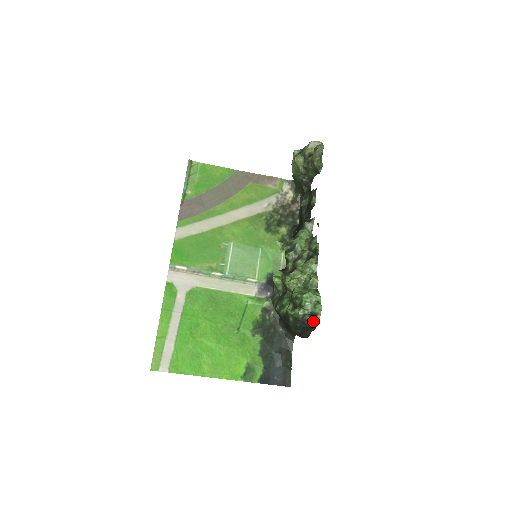
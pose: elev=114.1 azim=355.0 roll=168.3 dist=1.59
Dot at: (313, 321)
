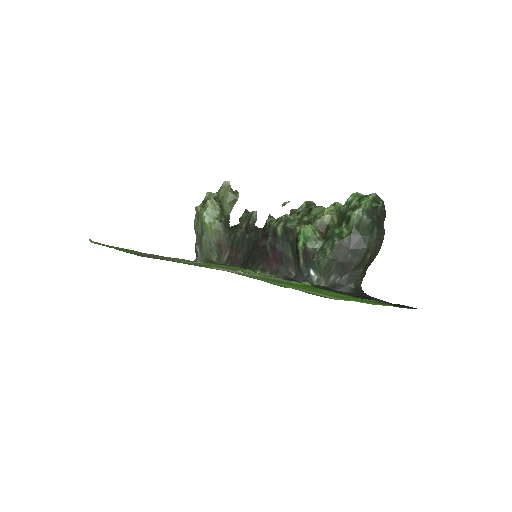
Dot at: (381, 203)
